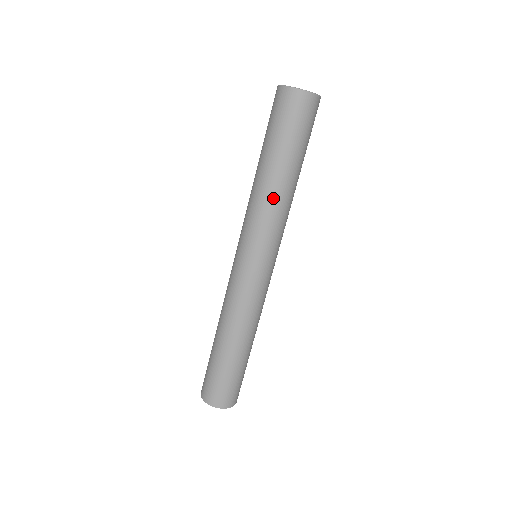
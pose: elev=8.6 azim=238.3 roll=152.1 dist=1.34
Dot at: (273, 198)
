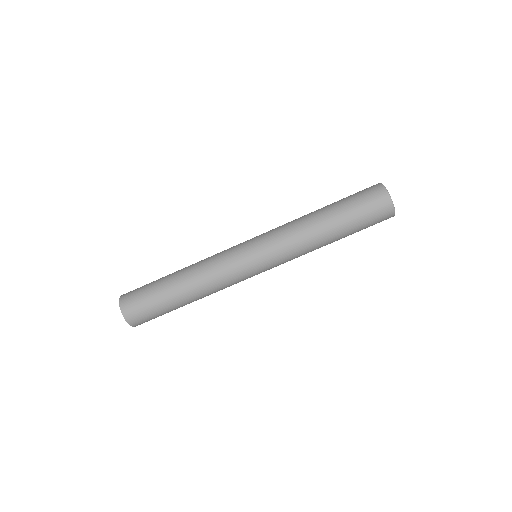
Dot at: (307, 234)
